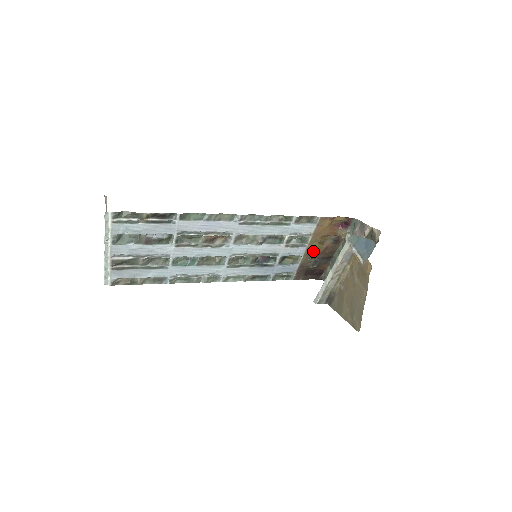
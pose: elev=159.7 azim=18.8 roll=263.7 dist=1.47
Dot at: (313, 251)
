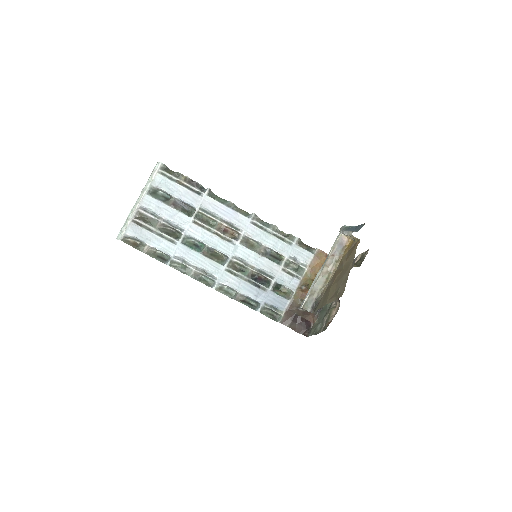
Dot at: (306, 285)
